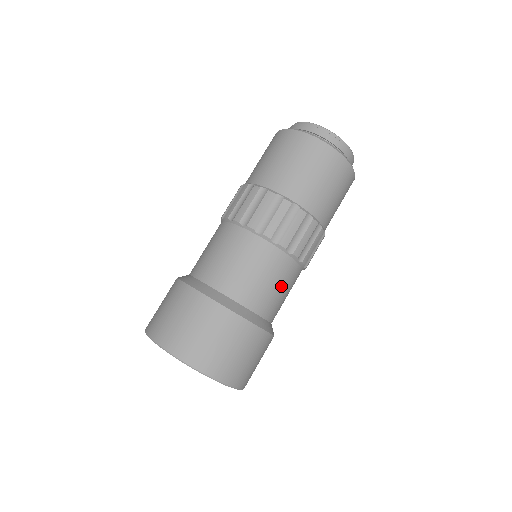
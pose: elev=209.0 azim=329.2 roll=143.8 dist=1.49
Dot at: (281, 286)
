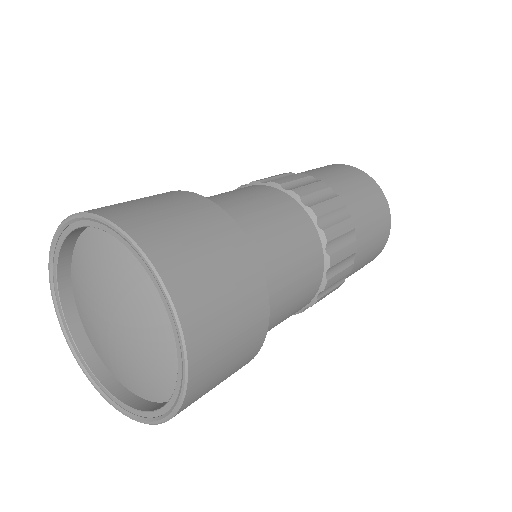
Dot at: (300, 286)
